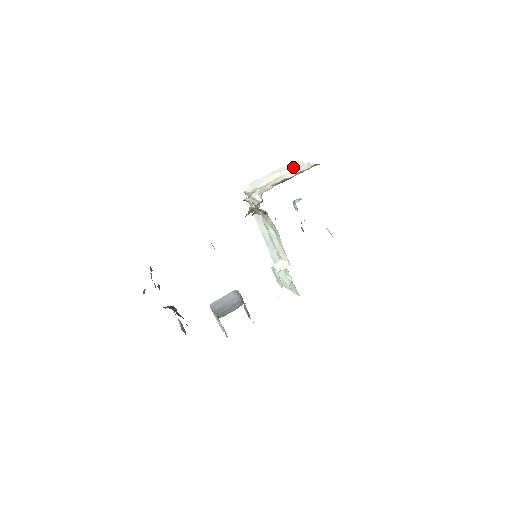
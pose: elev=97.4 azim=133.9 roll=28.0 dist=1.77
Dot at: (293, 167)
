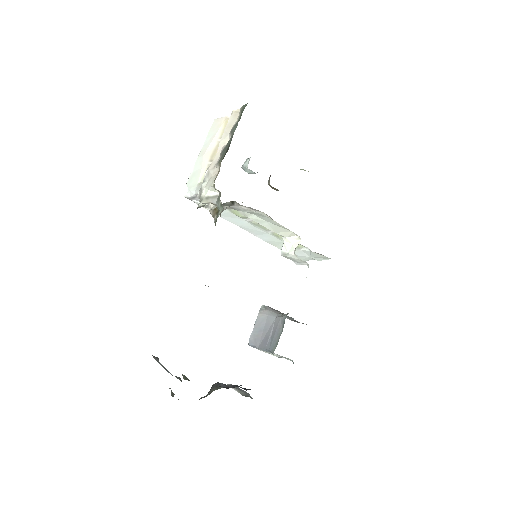
Dot at: (218, 130)
